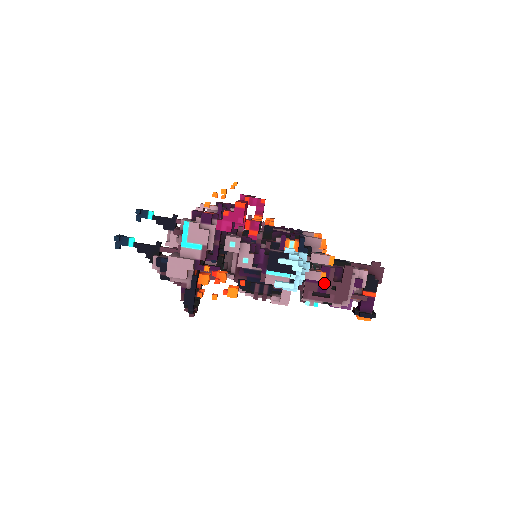
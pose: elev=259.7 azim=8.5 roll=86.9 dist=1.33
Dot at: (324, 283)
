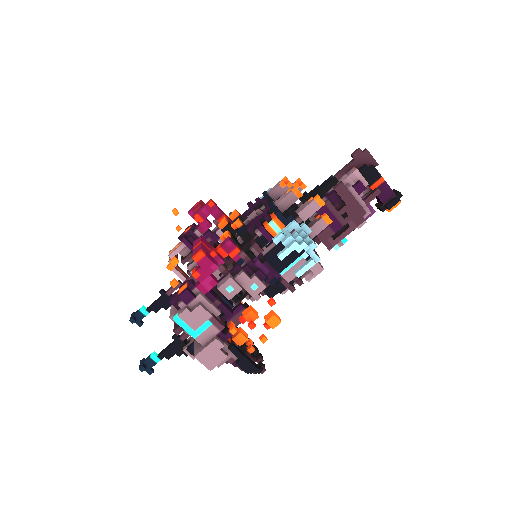
Dot at: (333, 221)
